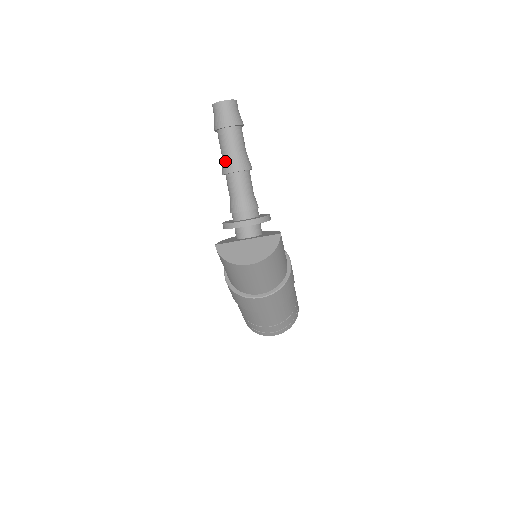
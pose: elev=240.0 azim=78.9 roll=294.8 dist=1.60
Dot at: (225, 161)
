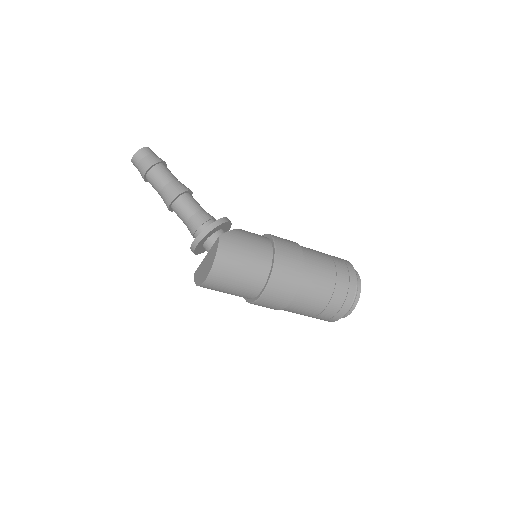
Dot at: occluded
